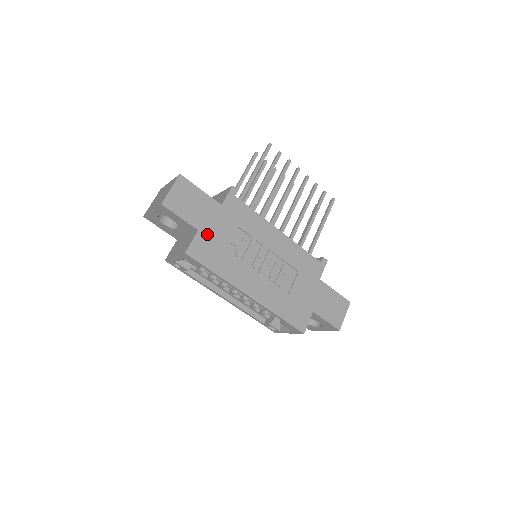
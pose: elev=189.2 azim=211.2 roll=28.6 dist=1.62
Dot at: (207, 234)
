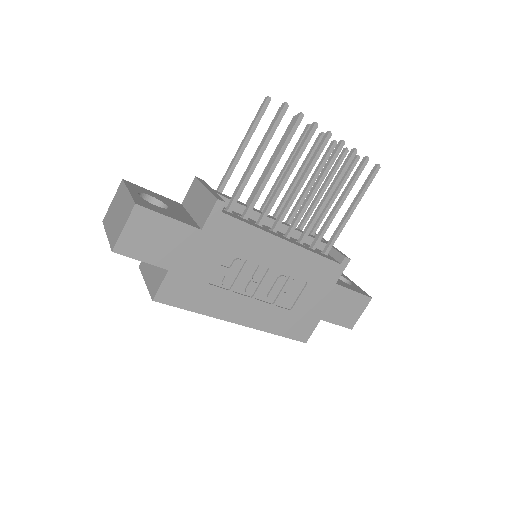
Dot at: (182, 271)
